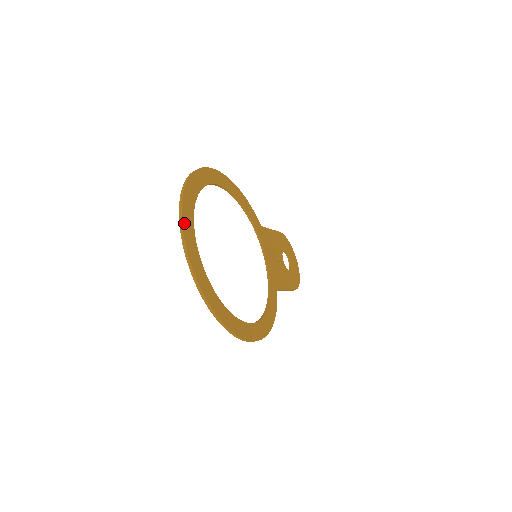
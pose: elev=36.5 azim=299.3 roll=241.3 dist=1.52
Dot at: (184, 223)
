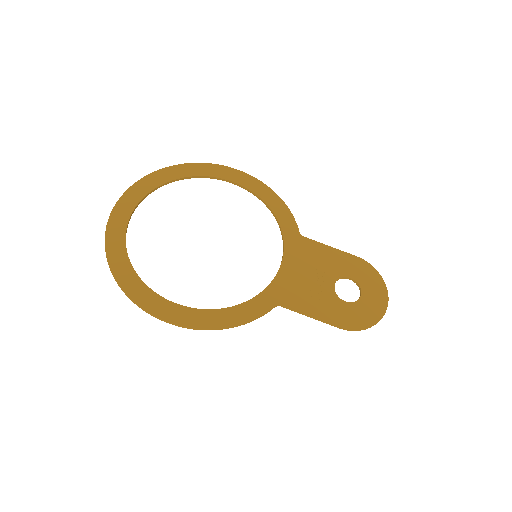
Dot at: (131, 190)
